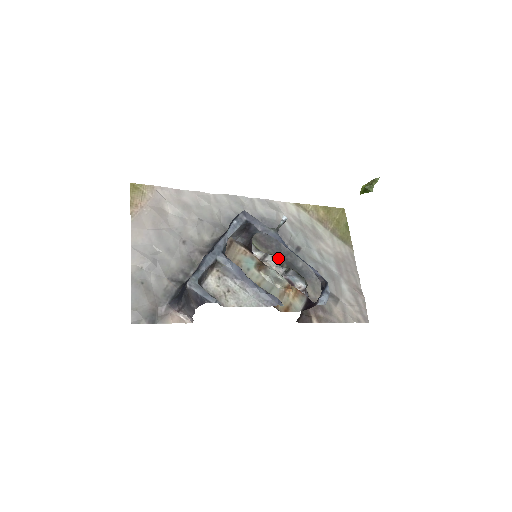
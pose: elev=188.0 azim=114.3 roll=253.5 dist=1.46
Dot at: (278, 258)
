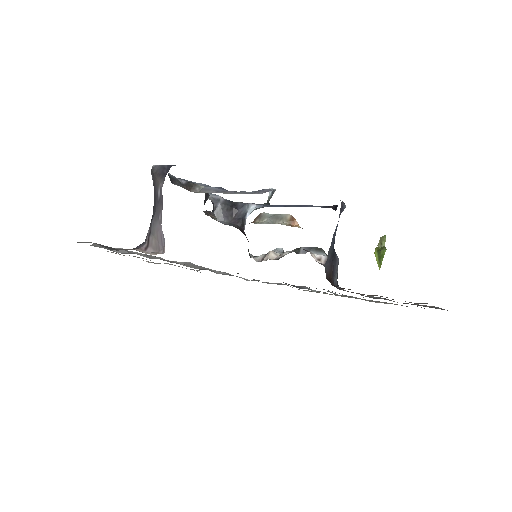
Dot at: occluded
